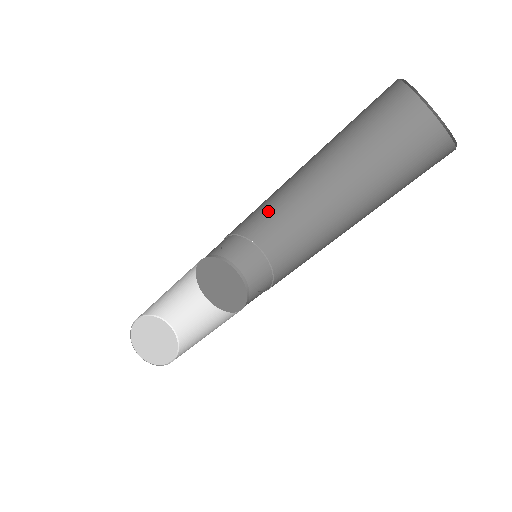
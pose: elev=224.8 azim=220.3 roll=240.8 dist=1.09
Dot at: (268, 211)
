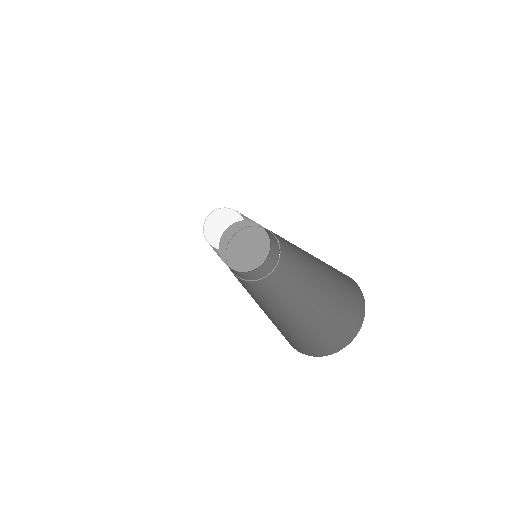
Dot at: (278, 235)
